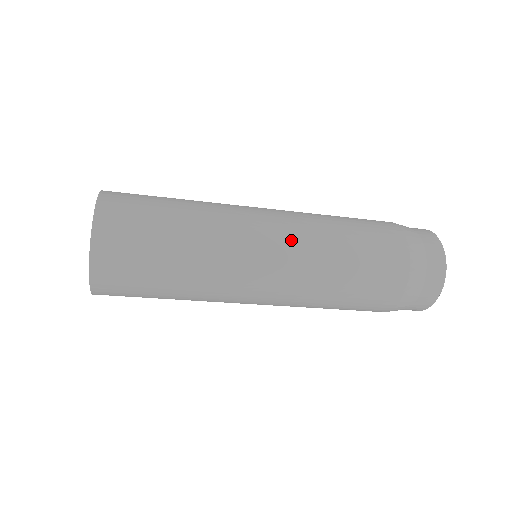
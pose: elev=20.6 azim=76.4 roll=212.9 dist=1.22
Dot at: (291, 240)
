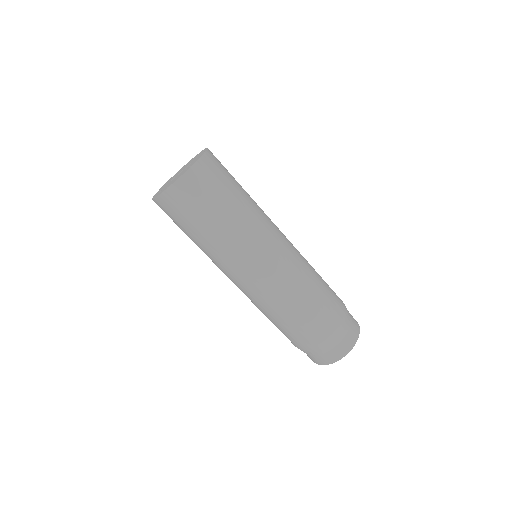
Dot at: occluded
